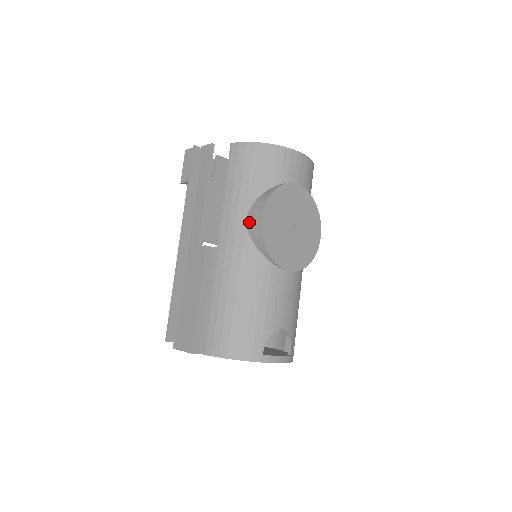
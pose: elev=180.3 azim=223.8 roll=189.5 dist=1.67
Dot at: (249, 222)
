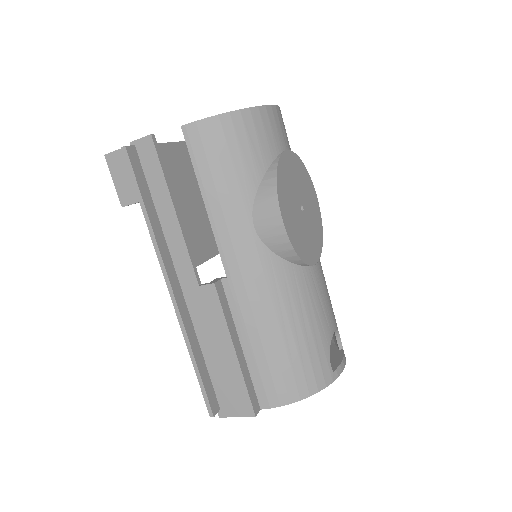
Dot at: (260, 230)
